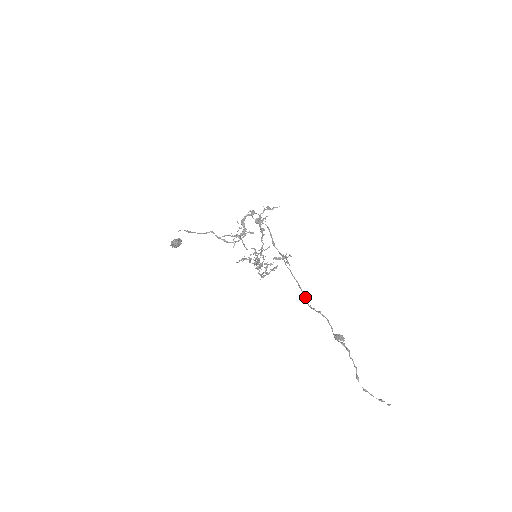
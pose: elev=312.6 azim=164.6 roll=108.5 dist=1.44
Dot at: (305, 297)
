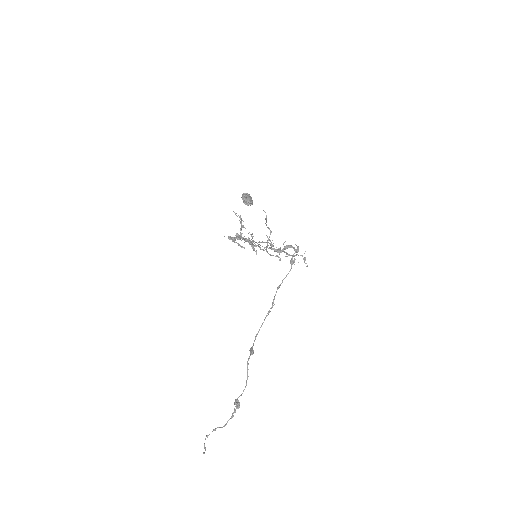
Dot at: (253, 353)
